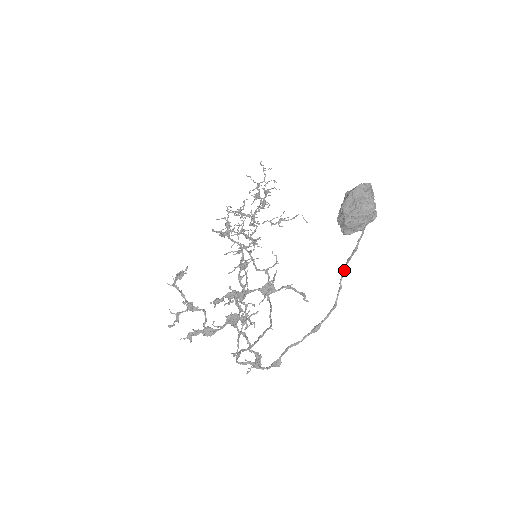
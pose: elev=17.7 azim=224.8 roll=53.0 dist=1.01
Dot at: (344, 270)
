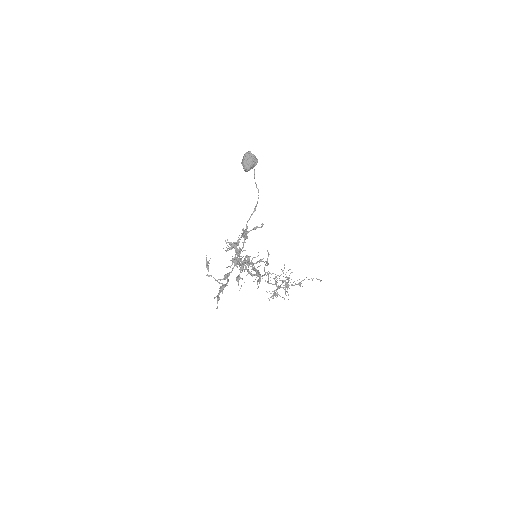
Dot at: (255, 182)
